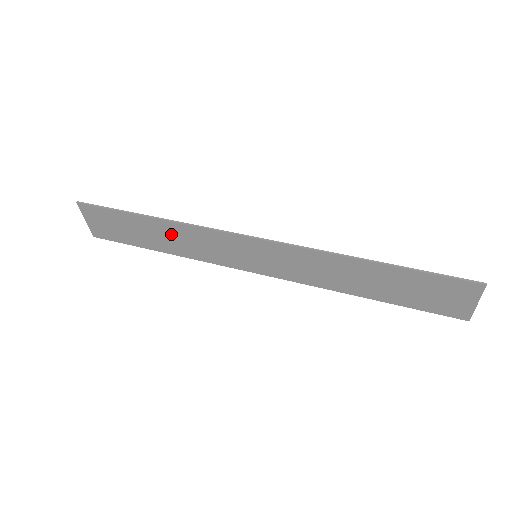
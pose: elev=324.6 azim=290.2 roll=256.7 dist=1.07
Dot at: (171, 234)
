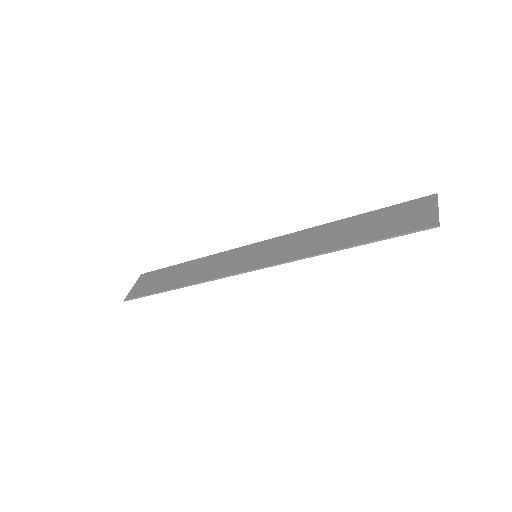
Dot at: (196, 268)
